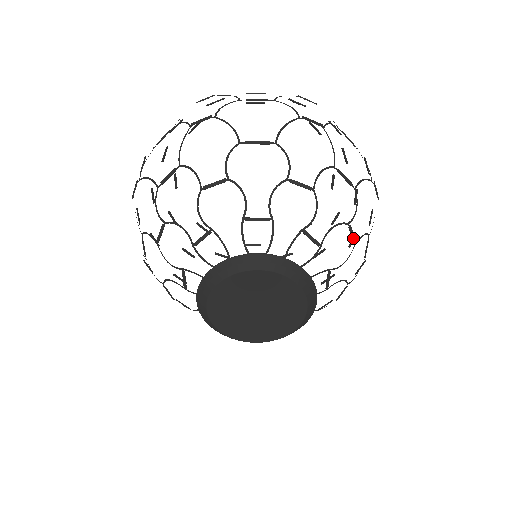
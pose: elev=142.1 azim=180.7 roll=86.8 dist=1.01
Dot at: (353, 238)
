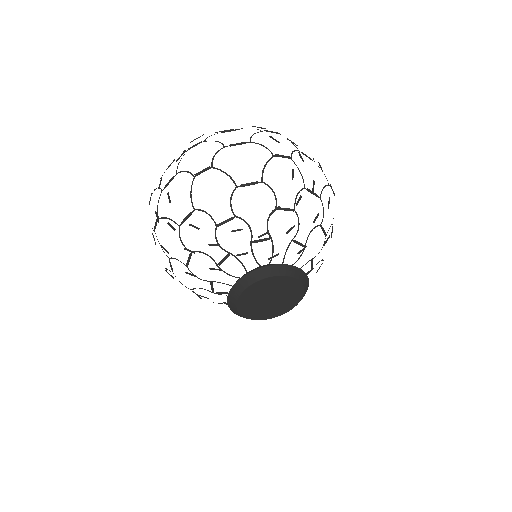
Dot at: occluded
